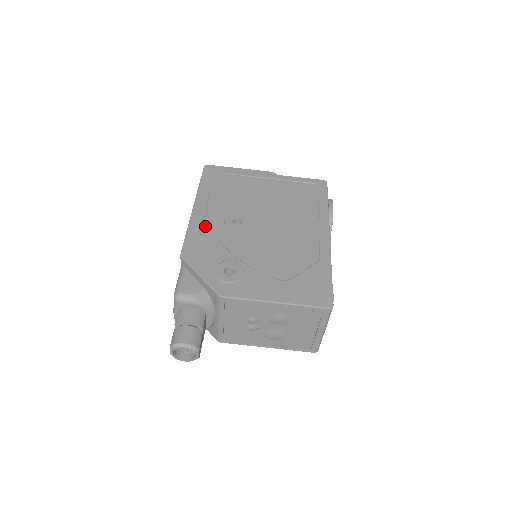
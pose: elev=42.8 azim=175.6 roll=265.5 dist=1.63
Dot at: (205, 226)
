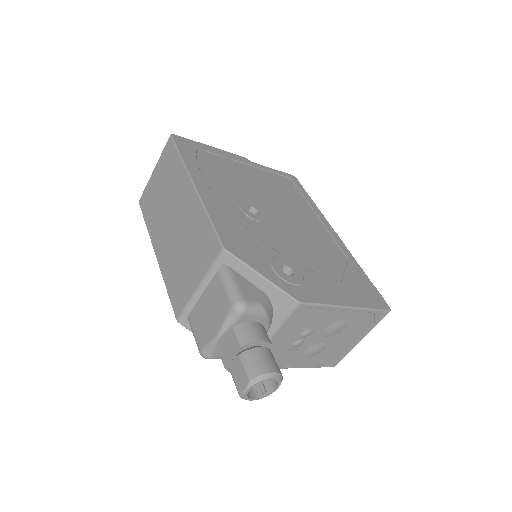
Dot at: (225, 212)
